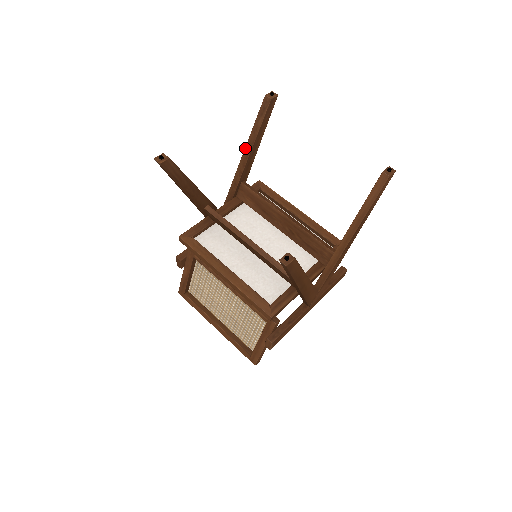
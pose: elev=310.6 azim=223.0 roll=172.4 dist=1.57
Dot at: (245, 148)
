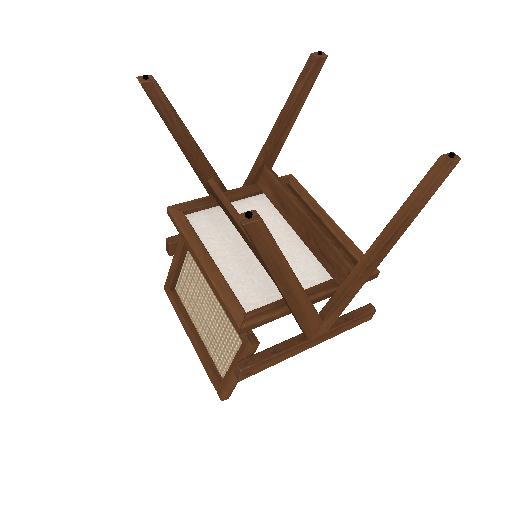
Dot at: (276, 121)
